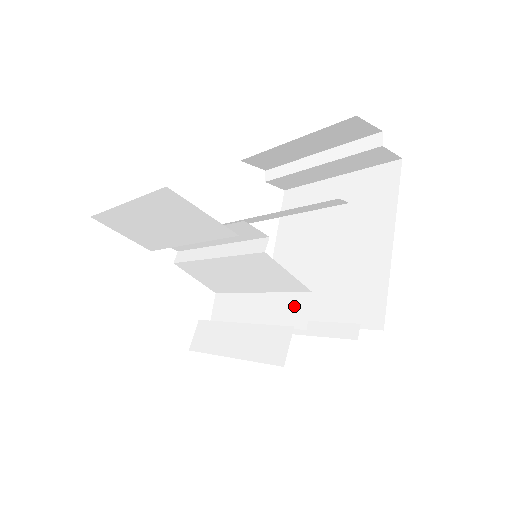
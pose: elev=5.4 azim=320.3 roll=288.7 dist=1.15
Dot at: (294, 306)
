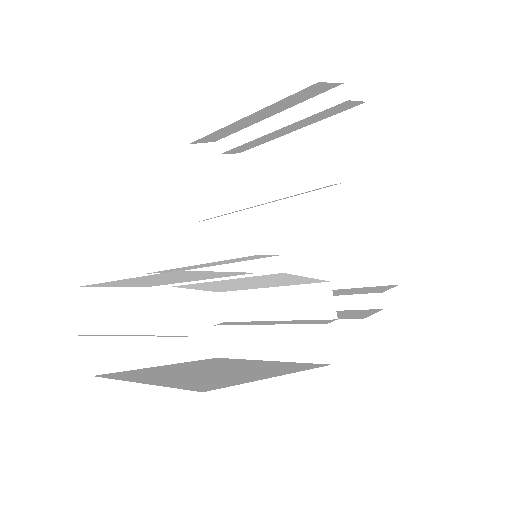
Dot at: (315, 298)
